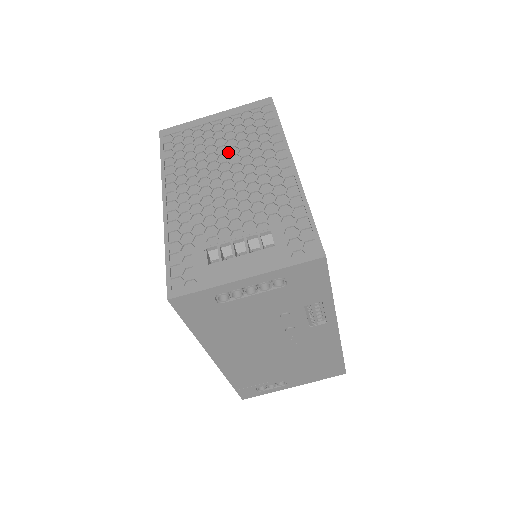
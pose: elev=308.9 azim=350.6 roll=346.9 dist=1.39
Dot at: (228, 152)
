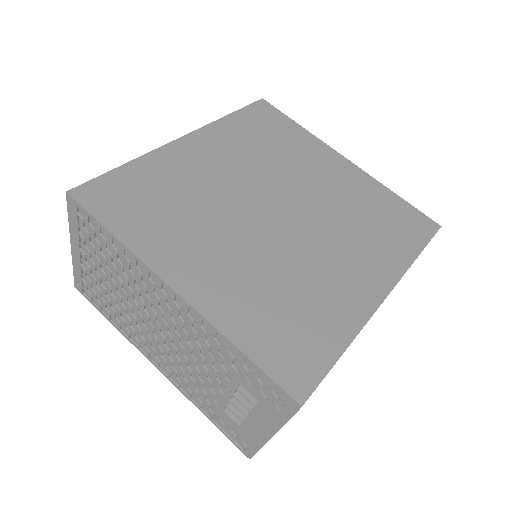
Dot at: (127, 293)
